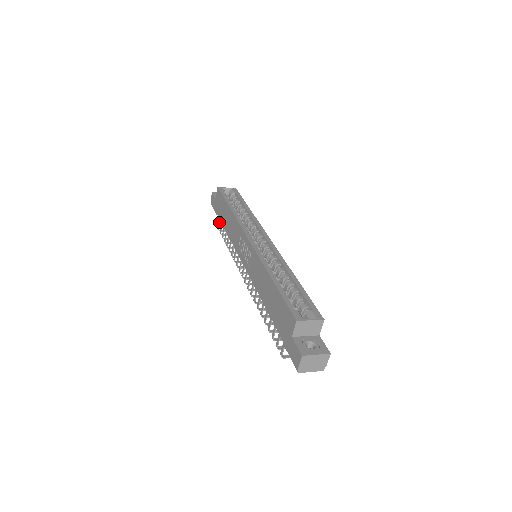
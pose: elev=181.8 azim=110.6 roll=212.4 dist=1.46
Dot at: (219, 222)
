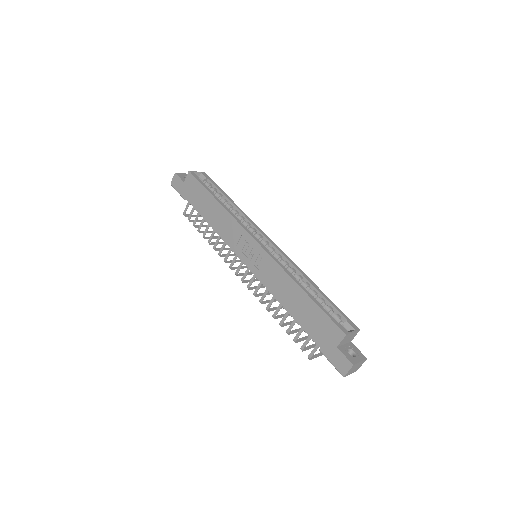
Dot at: (187, 207)
